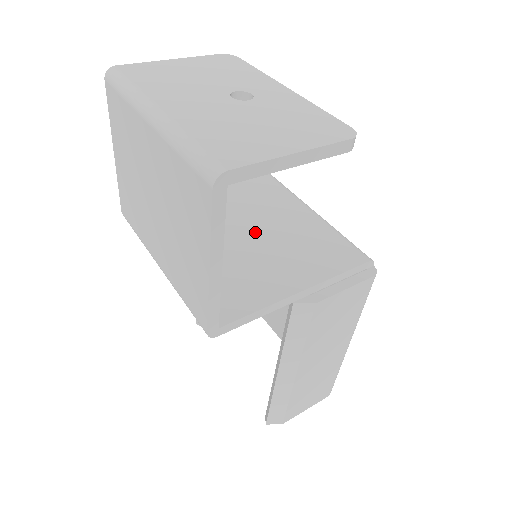
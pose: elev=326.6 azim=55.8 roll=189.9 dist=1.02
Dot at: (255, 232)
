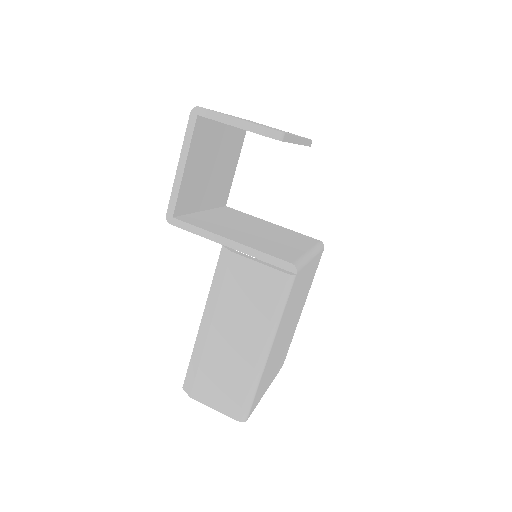
Dot at: (259, 232)
